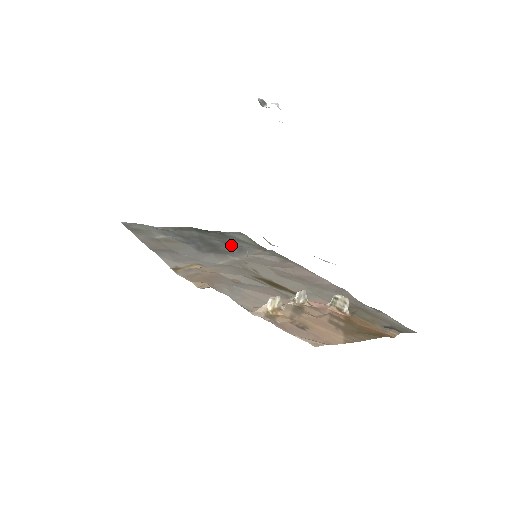
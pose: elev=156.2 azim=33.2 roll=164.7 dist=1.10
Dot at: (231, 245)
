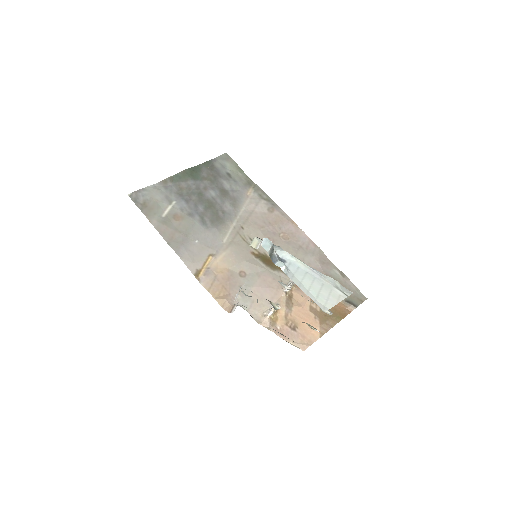
Dot at: (225, 195)
